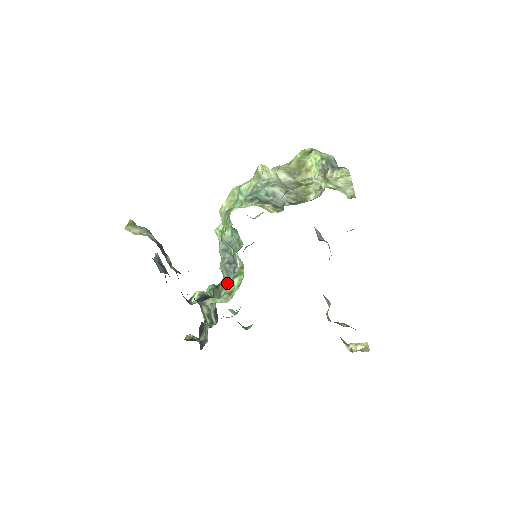
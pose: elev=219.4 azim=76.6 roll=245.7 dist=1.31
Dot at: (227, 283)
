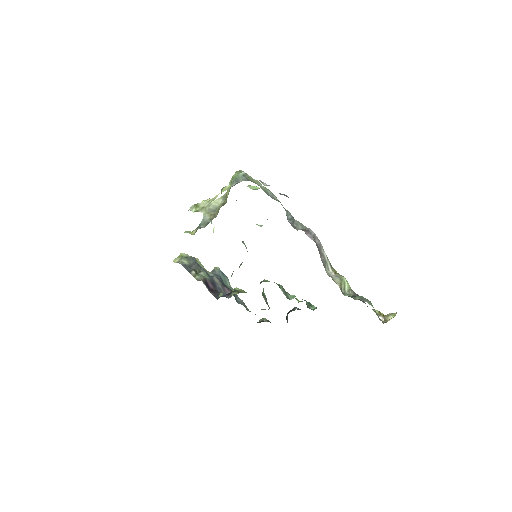
Dot at: occluded
